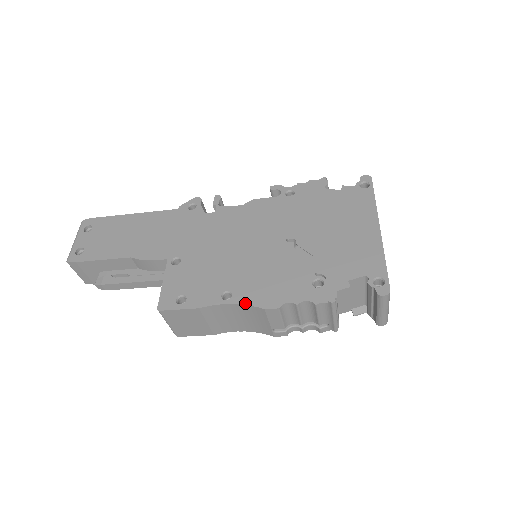
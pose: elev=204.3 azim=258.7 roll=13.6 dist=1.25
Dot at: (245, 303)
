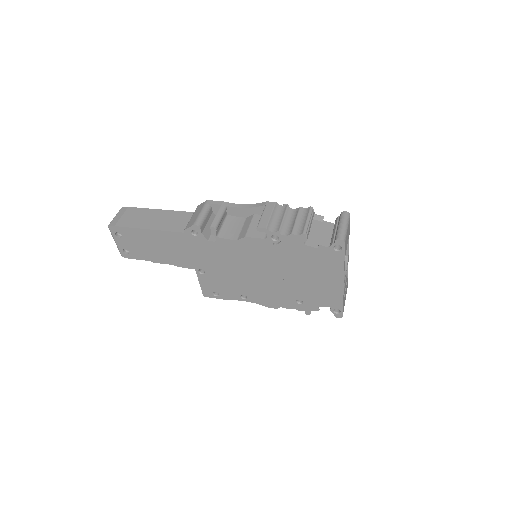
Dot at: (256, 303)
